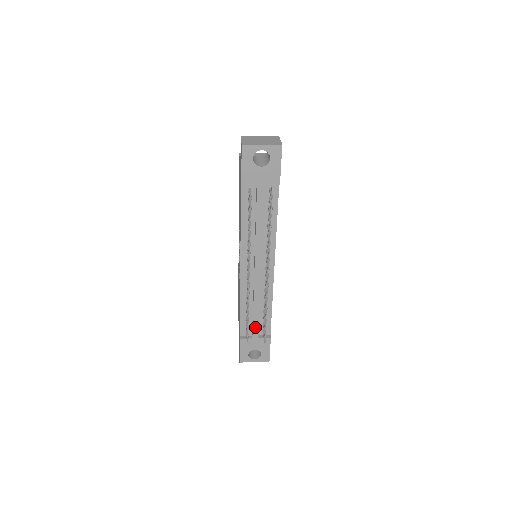
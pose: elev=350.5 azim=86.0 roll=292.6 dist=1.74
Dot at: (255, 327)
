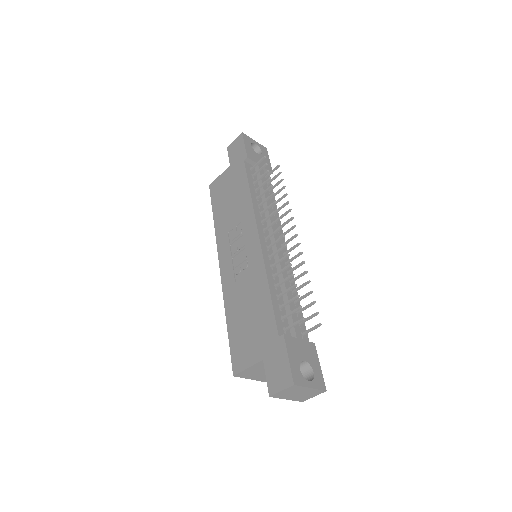
Dot at: (294, 319)
